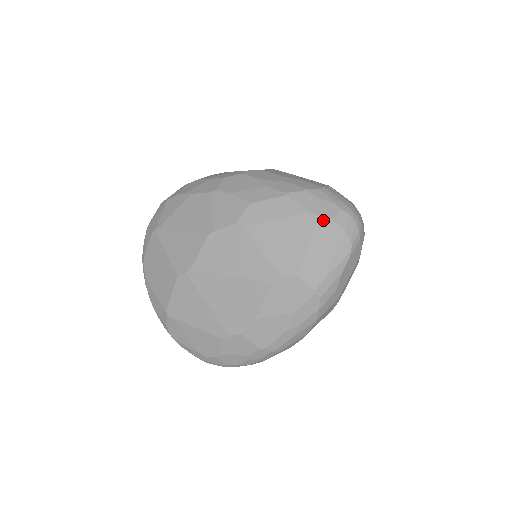
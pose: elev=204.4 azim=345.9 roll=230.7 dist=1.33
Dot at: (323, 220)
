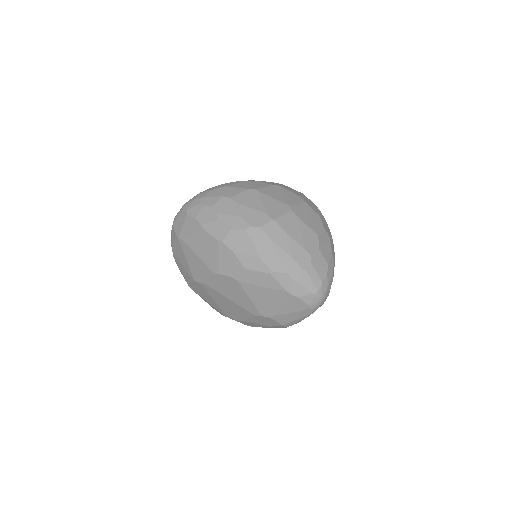
Dot at: (294, 298)
